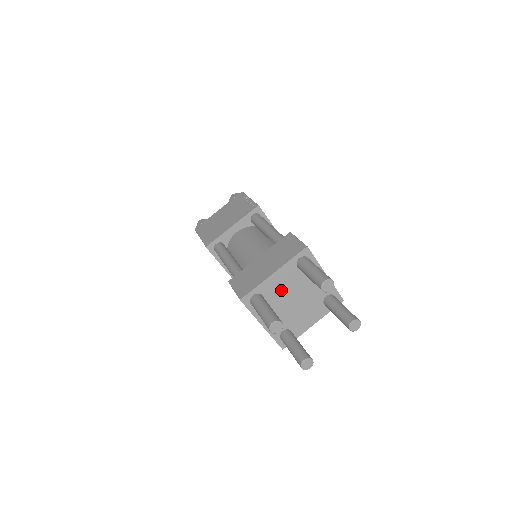
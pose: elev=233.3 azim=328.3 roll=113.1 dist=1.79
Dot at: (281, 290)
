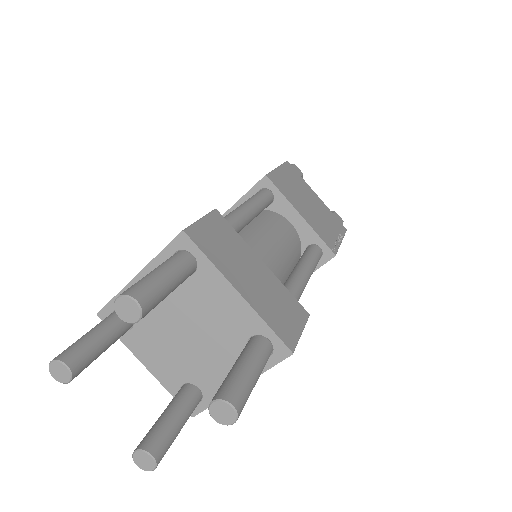
Dot at: (158, 309)
